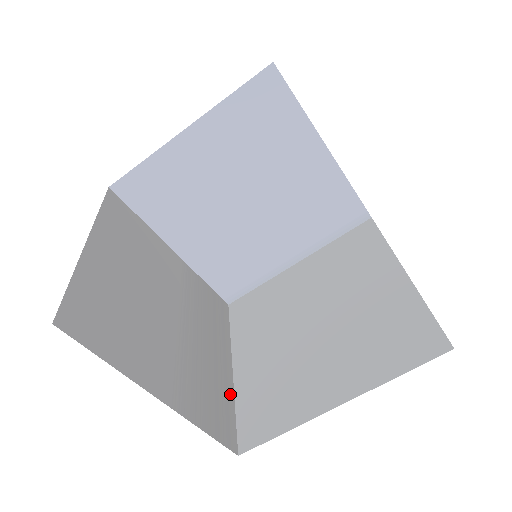
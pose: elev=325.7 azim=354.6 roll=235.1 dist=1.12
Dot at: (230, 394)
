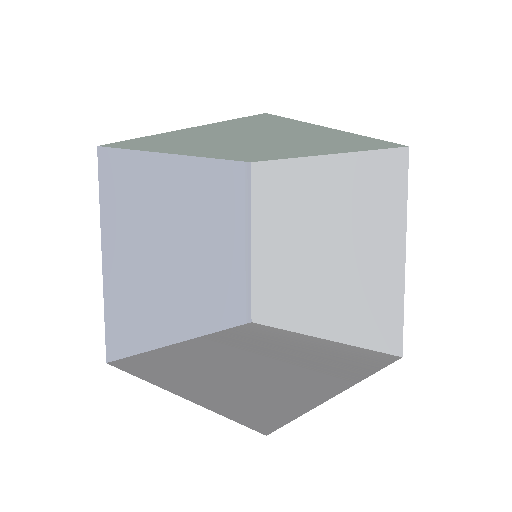
Dot at: (344, 346)
